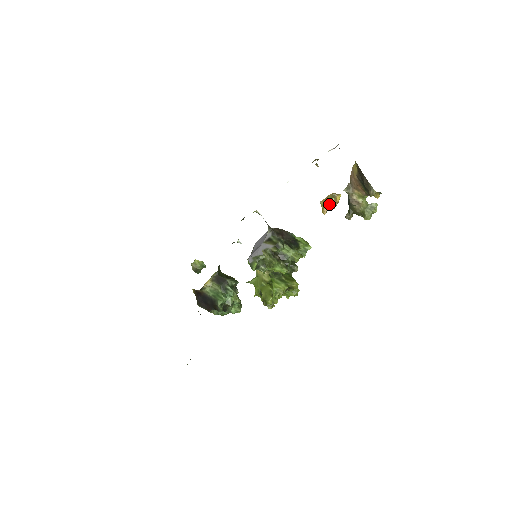
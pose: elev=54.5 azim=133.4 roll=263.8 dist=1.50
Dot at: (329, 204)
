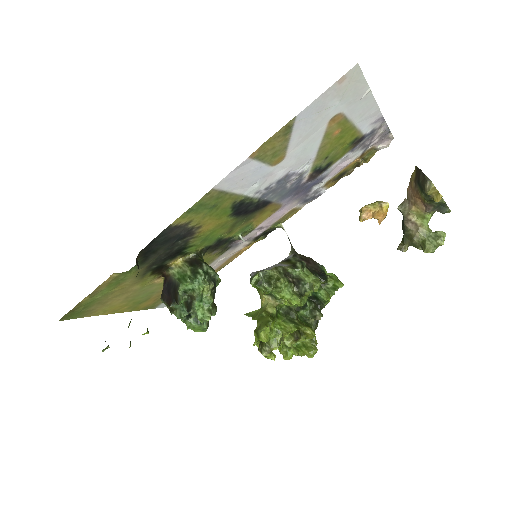
Dot at: (369, 208)
